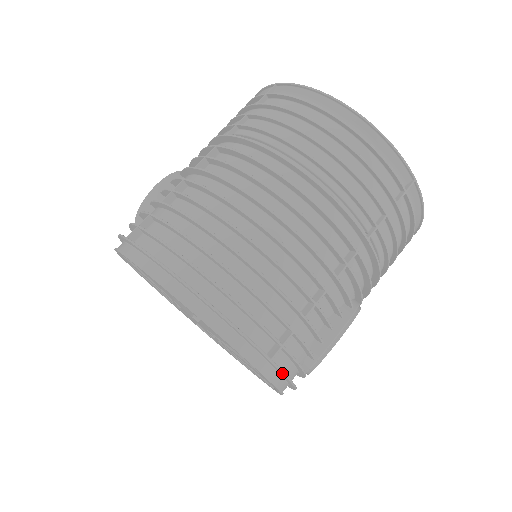
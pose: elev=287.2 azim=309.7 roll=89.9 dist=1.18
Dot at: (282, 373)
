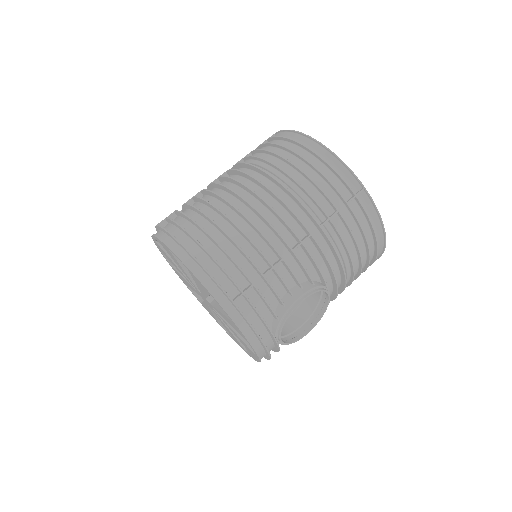
Dot at: (244, 317)
